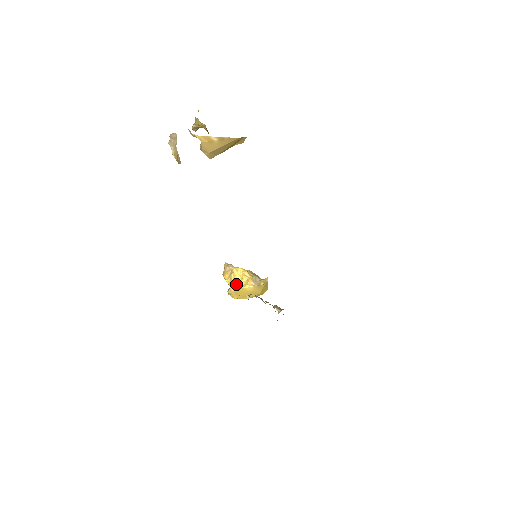
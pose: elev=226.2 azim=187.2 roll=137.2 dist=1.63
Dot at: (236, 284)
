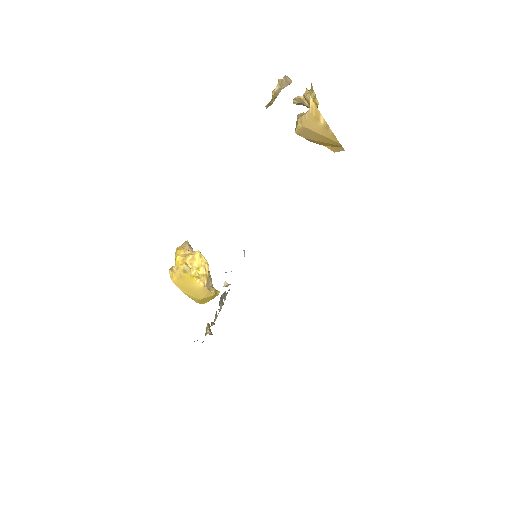
Dot at: (188, 268)
